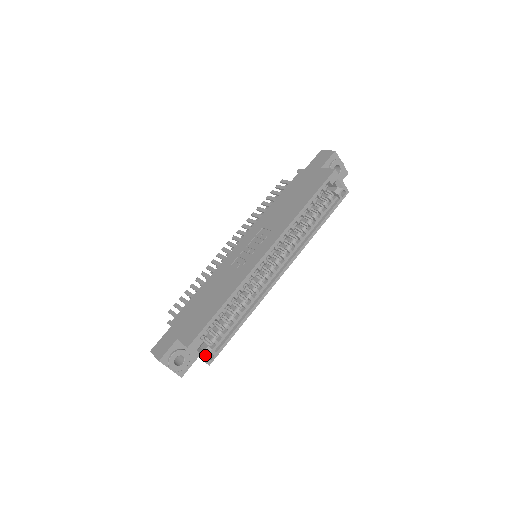
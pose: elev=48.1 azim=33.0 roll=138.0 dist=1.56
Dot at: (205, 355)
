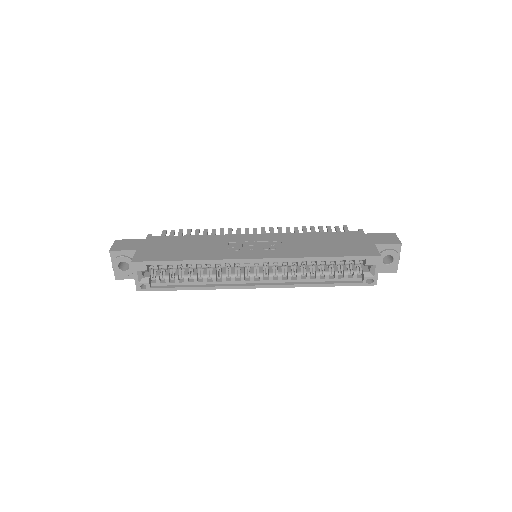
Dot at: (141, 281)
